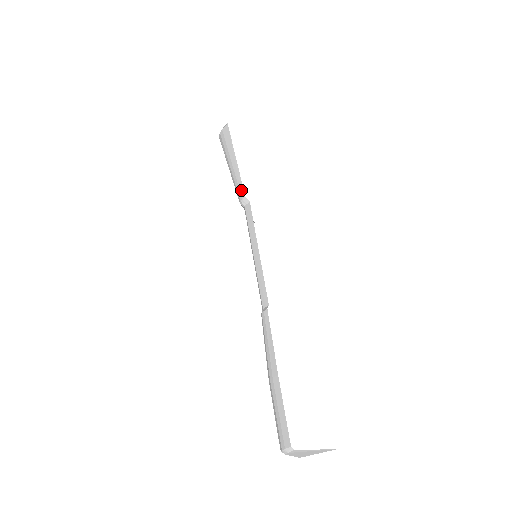
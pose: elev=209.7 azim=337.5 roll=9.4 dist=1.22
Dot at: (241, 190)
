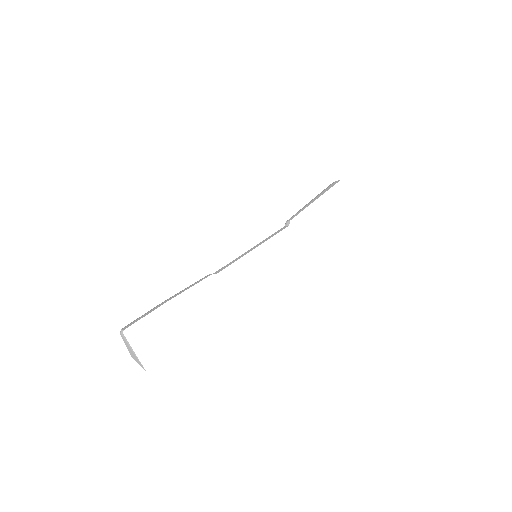
Dot at: (294, 216)
